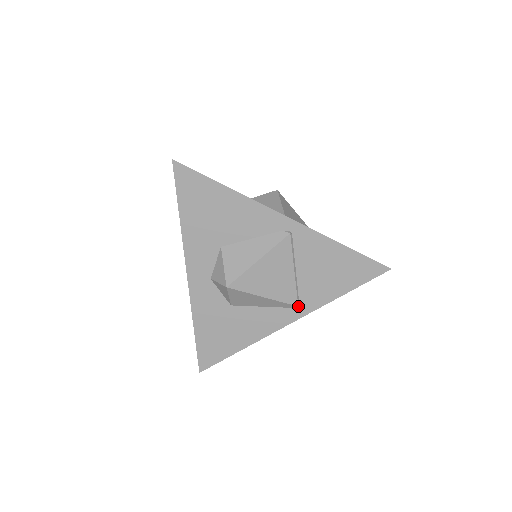
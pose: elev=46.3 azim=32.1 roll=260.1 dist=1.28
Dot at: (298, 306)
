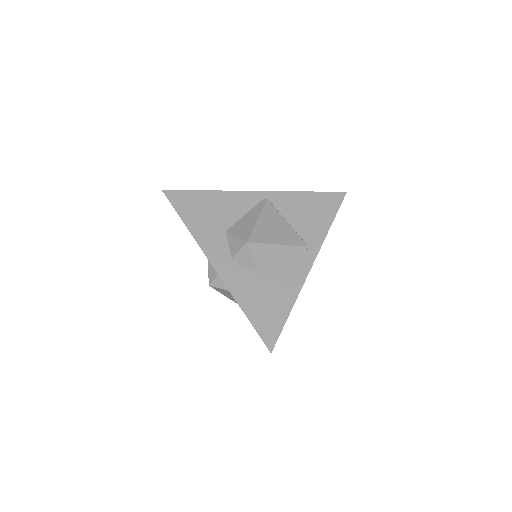
Dot at: (308, 248)
